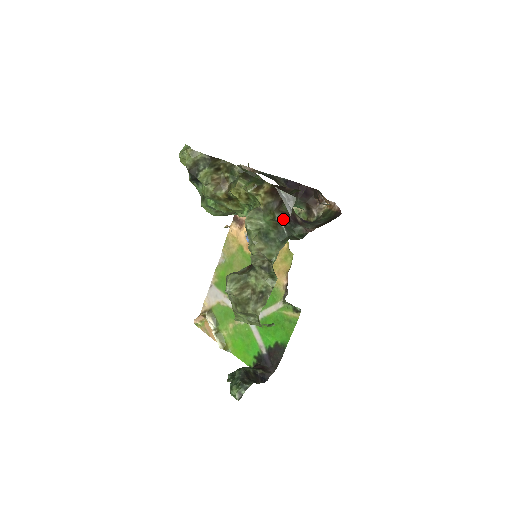
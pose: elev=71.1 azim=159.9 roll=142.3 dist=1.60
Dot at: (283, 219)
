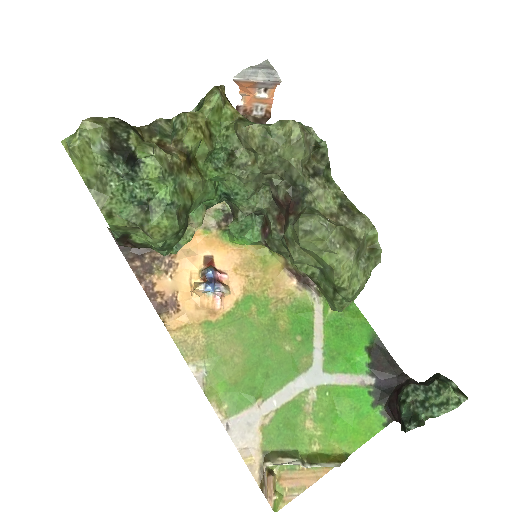
Dot at: occluded
